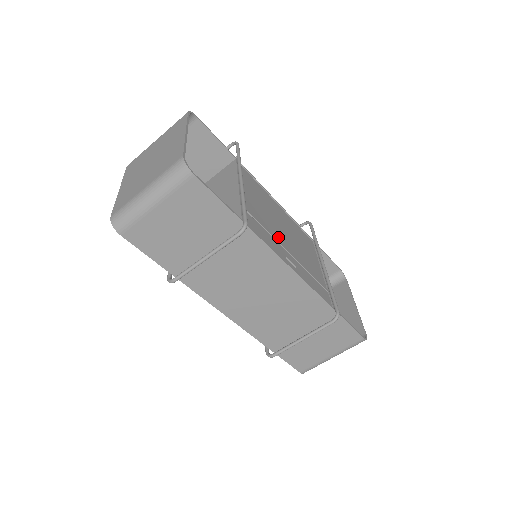
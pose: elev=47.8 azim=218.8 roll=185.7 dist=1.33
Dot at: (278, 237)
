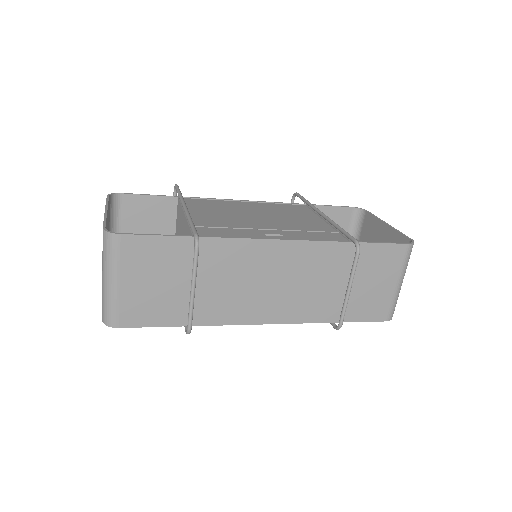
Dot at: (251, 225)
